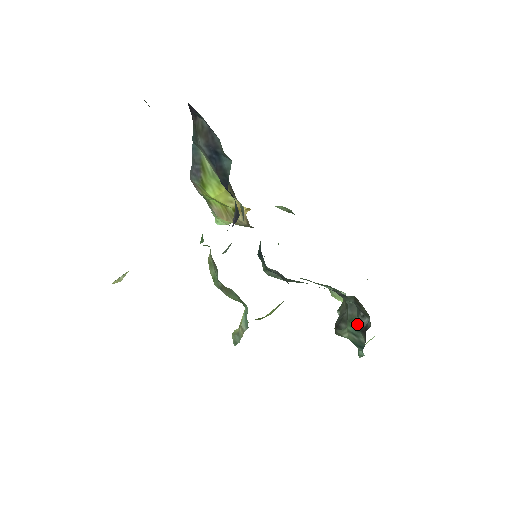
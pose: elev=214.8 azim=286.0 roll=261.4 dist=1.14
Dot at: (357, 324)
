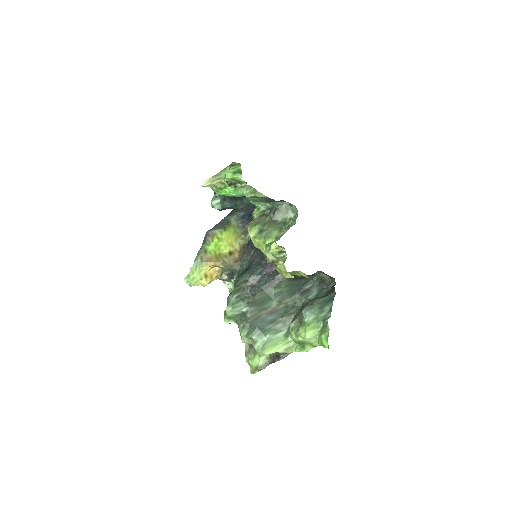
Dot at: (322, 296)
